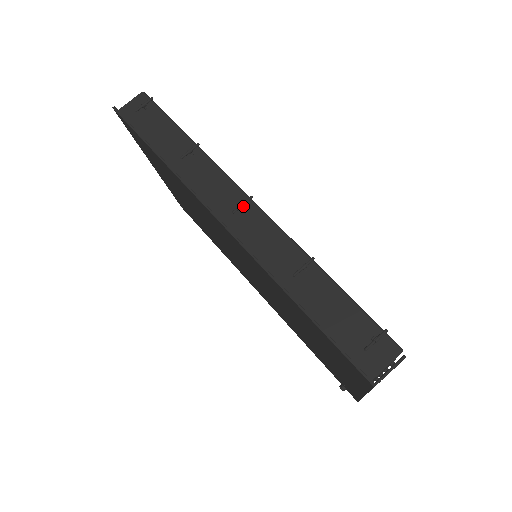
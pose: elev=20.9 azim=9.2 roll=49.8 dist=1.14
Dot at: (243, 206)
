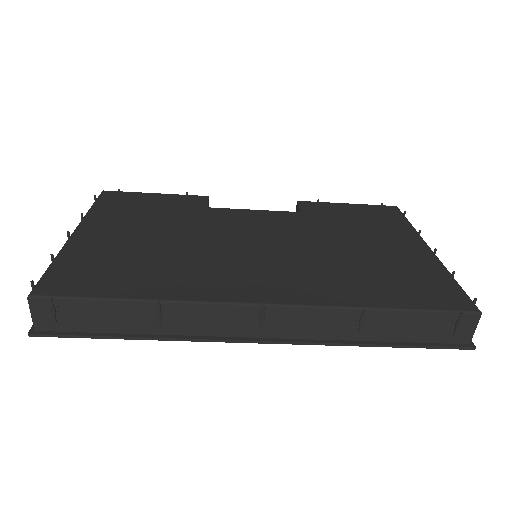
Dot at: (264, 318)
